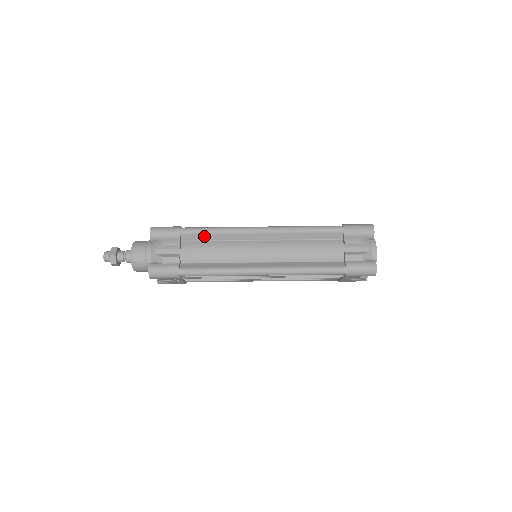
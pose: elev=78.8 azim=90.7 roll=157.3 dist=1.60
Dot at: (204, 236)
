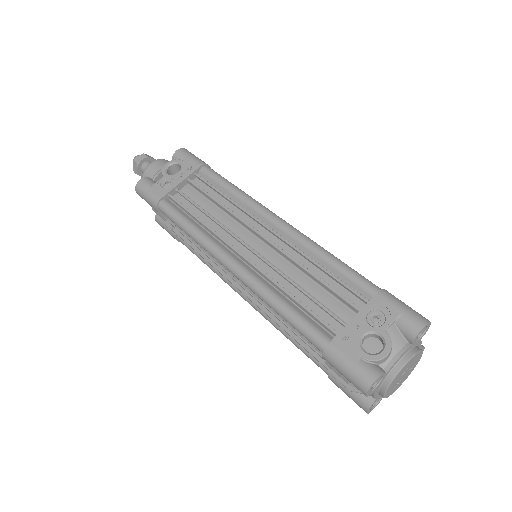
Dot at: occluded
